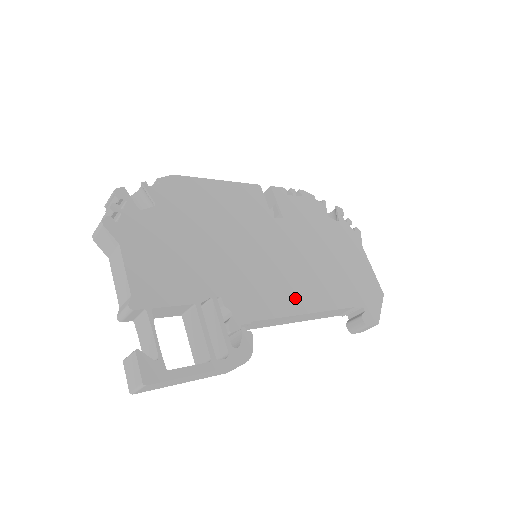
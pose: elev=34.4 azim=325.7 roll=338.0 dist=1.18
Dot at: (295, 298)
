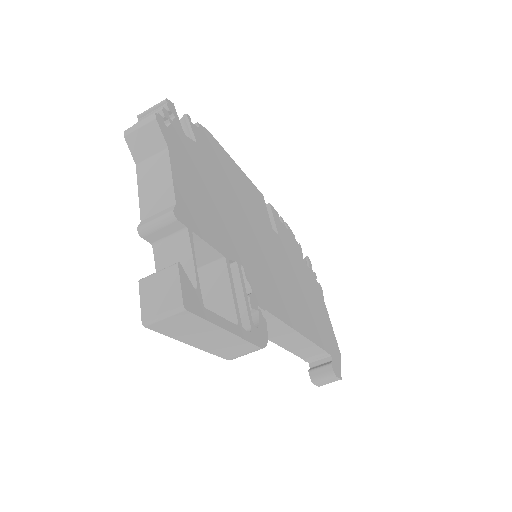
Dot at: (291, 312)
